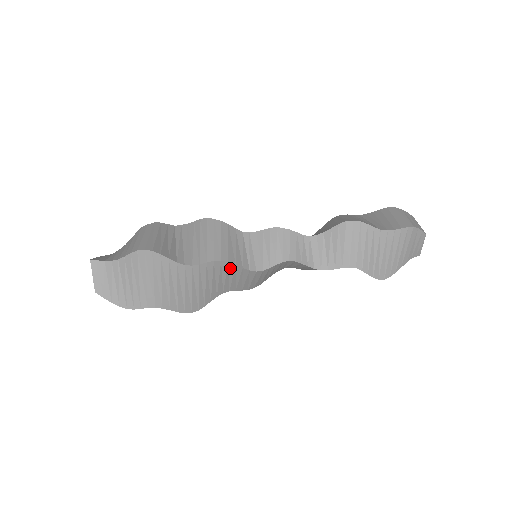
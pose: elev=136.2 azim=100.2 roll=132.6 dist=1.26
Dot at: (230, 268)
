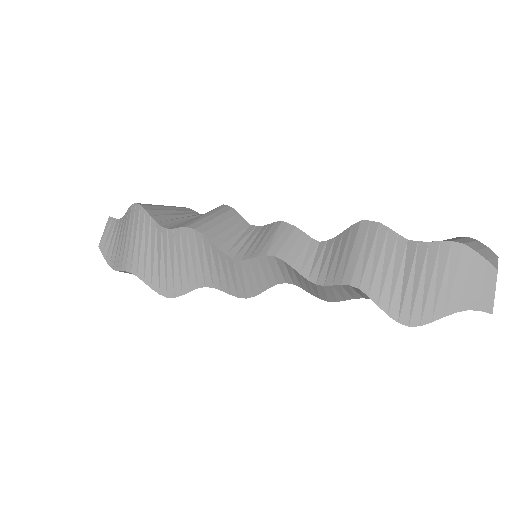
Dot at: (206, 245)
